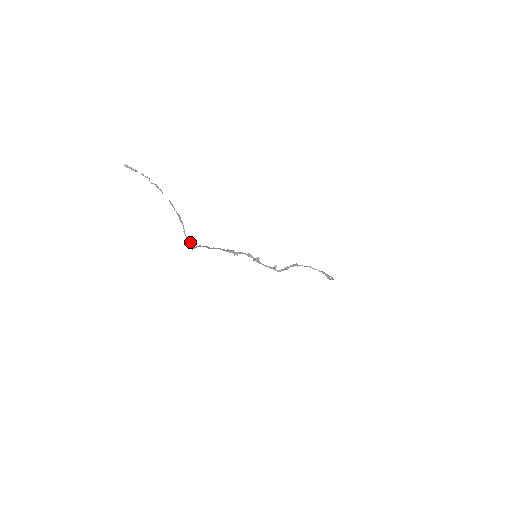
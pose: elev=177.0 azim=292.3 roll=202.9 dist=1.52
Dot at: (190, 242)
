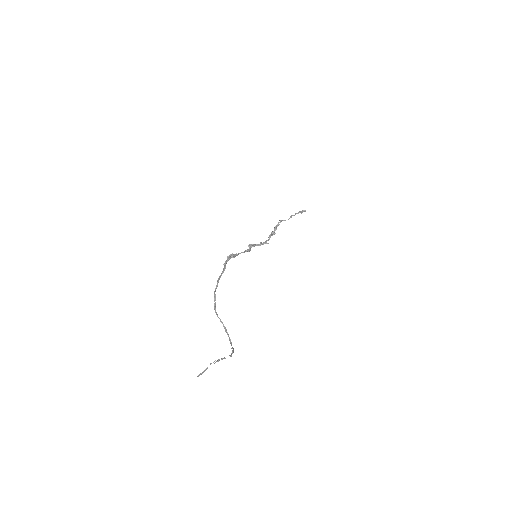
Dot at: occluded
